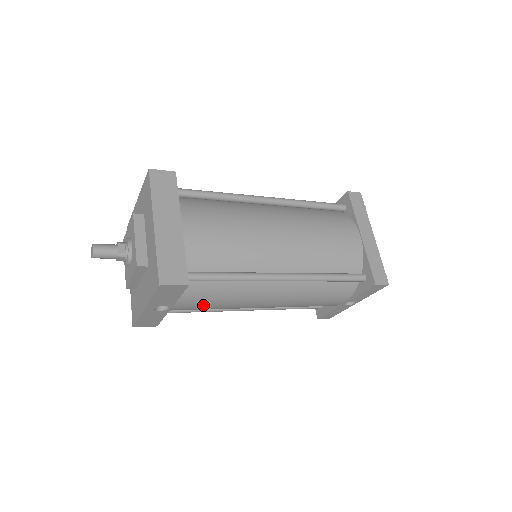
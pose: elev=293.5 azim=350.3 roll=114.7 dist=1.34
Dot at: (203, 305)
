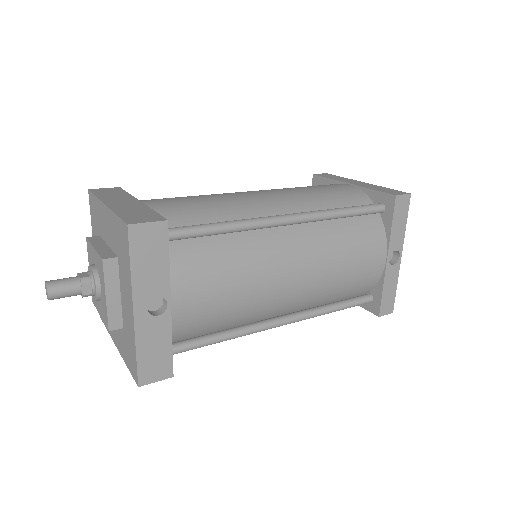
Dot at: (212, 291)
